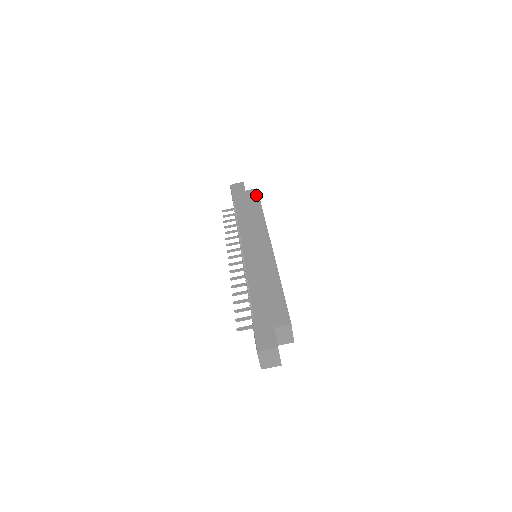
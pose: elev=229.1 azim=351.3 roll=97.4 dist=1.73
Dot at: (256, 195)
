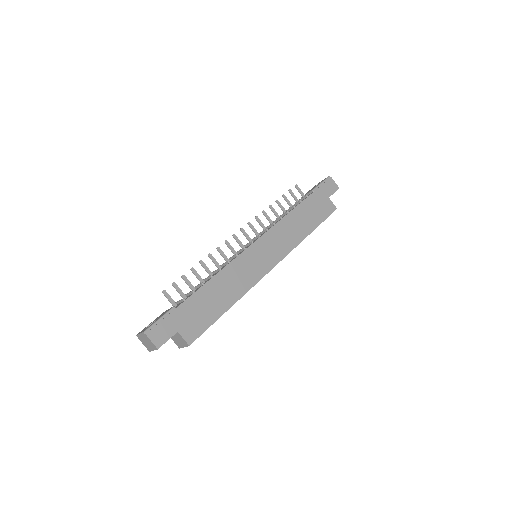
Dot at: (328, 213)
